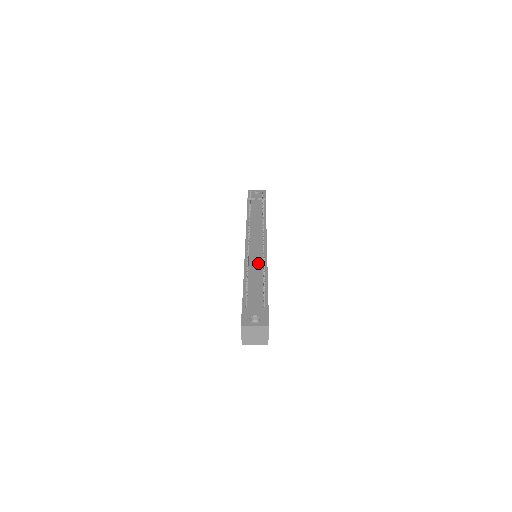
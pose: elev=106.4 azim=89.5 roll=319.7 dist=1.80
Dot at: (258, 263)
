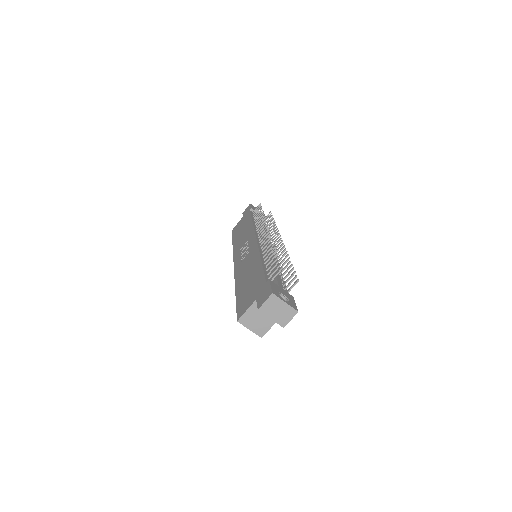
Dot at: occluded
